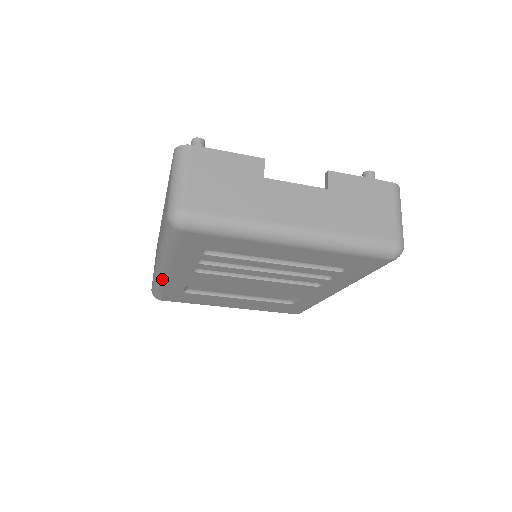
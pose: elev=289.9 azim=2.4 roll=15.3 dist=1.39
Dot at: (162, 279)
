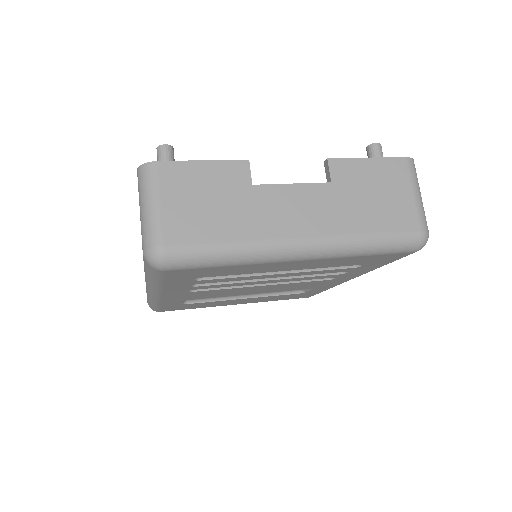
Dot at: (156, 300)
